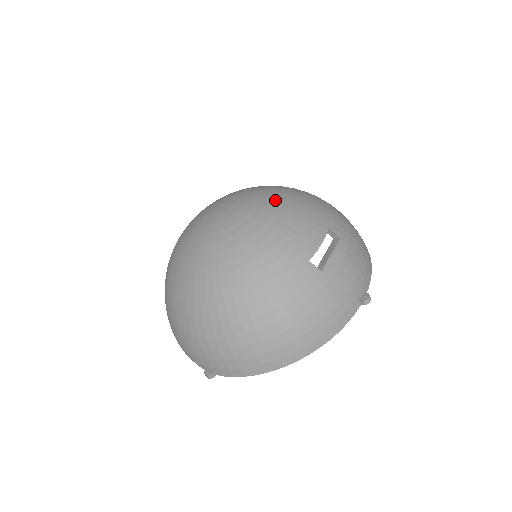
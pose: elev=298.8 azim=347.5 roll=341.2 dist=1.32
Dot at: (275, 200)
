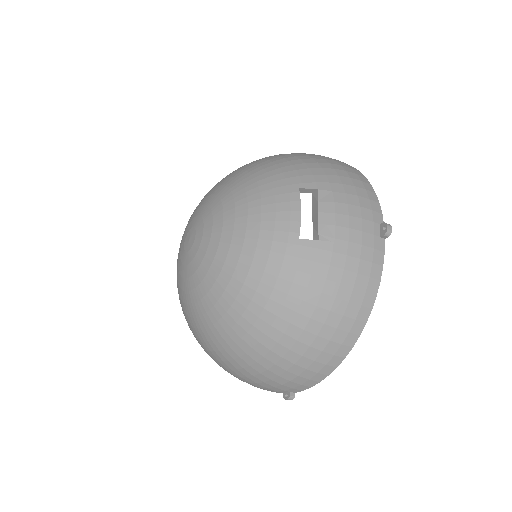
Dot at: (230, 198)
